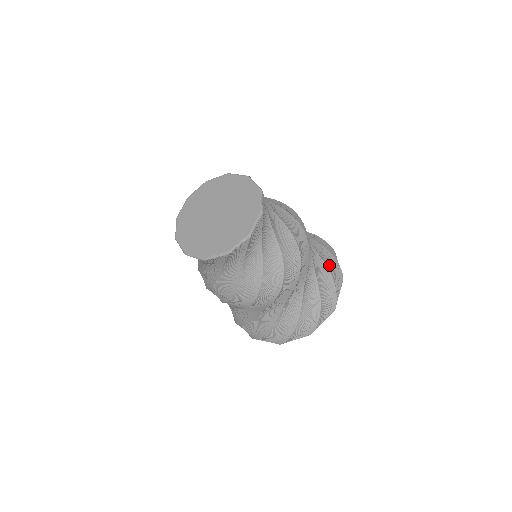
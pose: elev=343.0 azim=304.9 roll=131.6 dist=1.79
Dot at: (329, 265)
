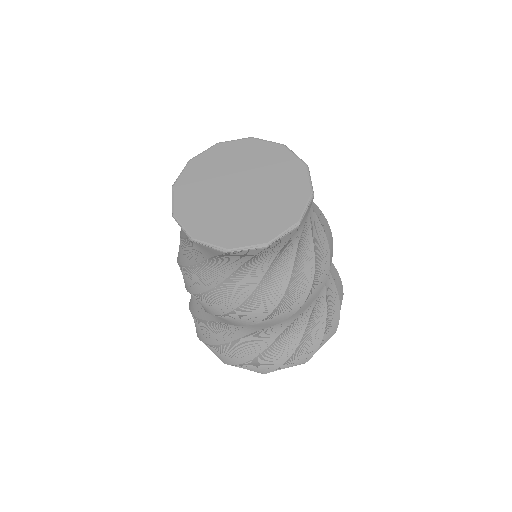
Dot at: (333, 278)
